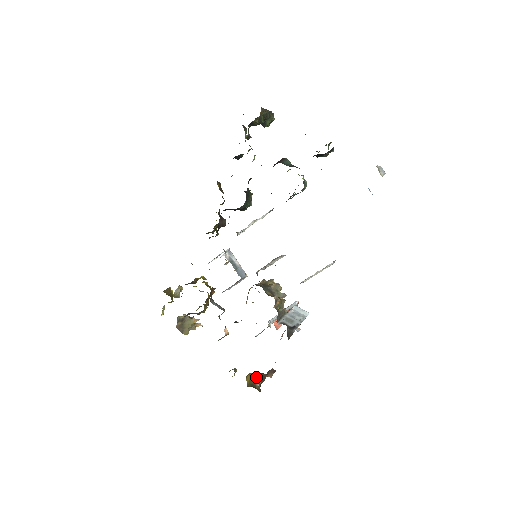
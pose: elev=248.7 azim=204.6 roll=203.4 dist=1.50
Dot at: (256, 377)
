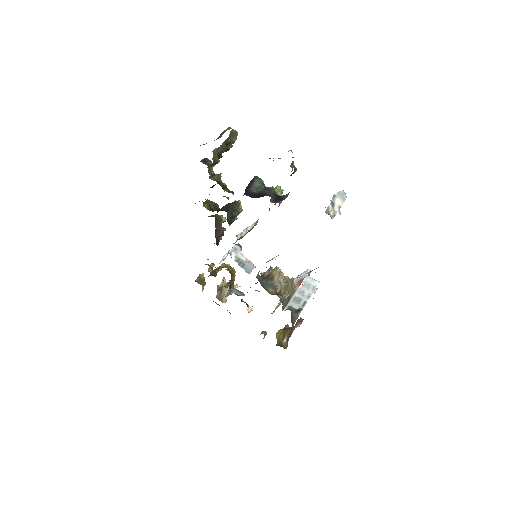
Dot at: (283, 334)
